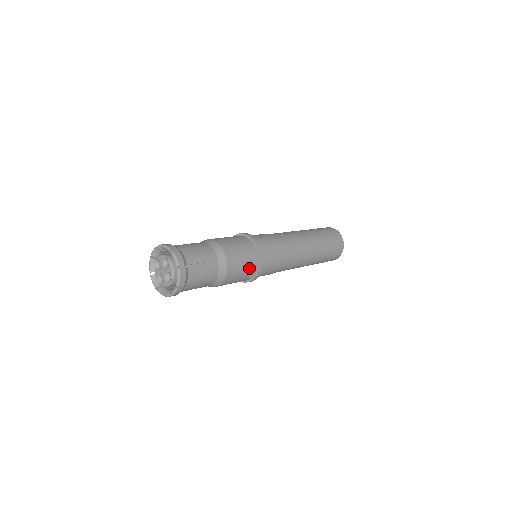
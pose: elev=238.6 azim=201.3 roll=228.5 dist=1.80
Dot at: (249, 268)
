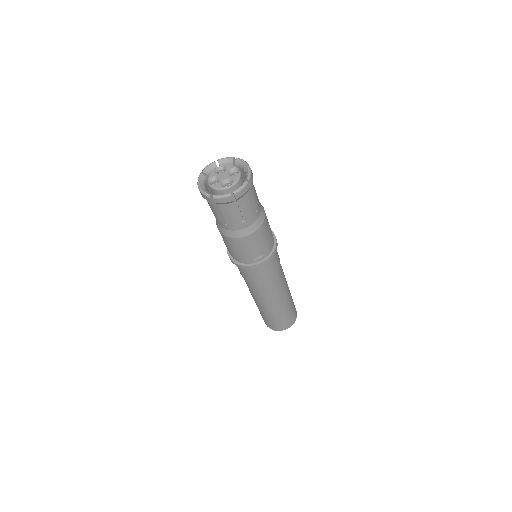
Dot at: (262, 251)
